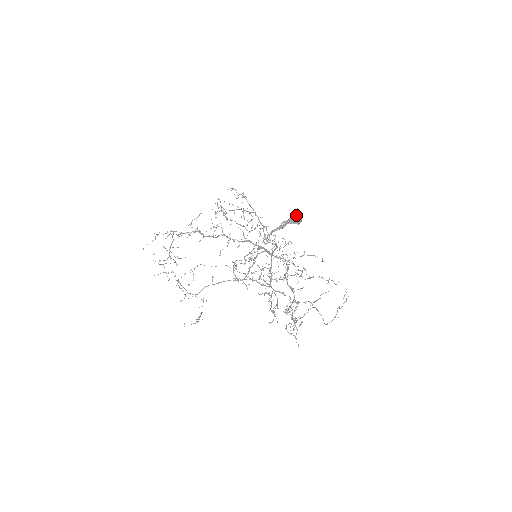
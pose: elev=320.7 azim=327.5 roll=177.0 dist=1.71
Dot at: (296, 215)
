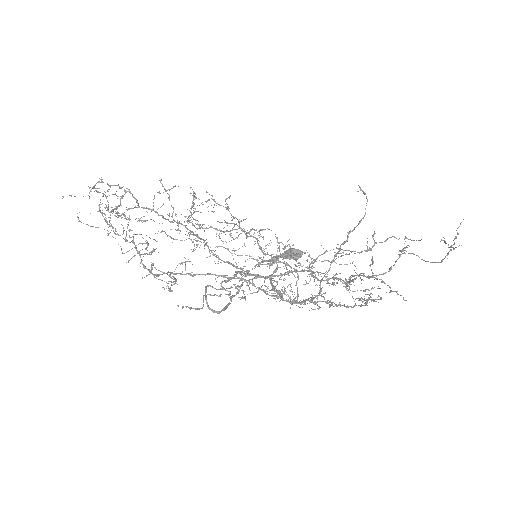
Dot at: (293, 248)
